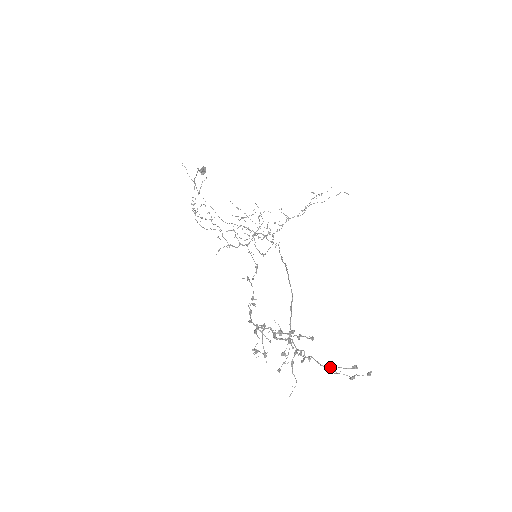
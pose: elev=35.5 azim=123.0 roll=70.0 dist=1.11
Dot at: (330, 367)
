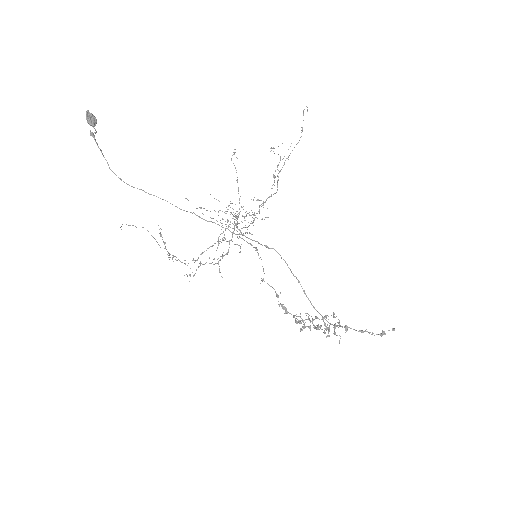
Dot at: (364, 331)
